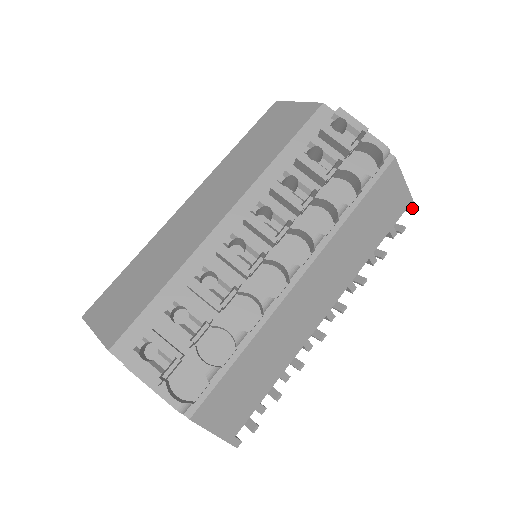
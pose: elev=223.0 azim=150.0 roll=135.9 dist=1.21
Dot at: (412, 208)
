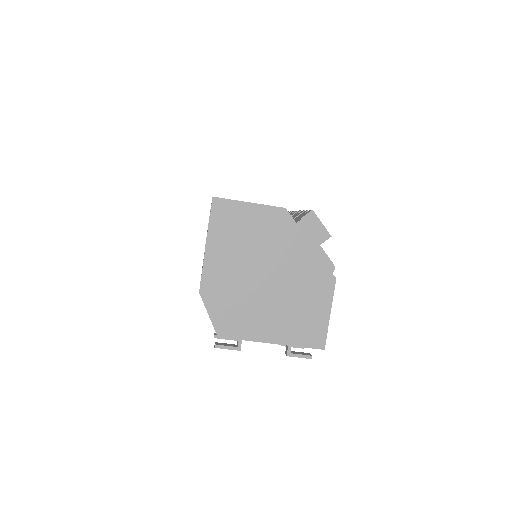
Dot at: occluded
